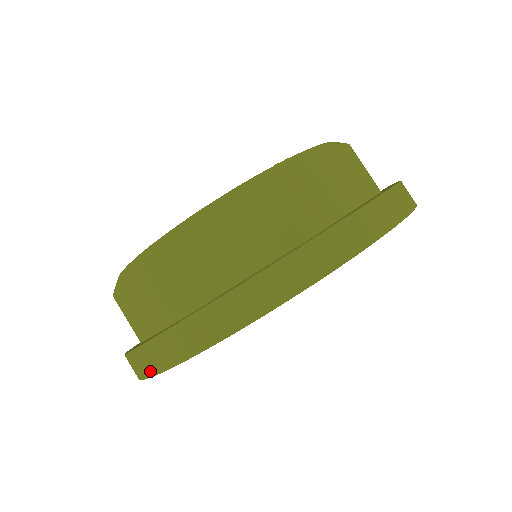
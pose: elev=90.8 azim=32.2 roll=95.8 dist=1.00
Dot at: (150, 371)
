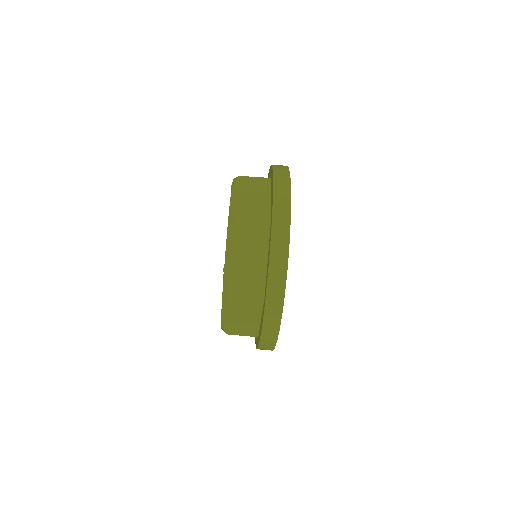
Dot at: occluded
